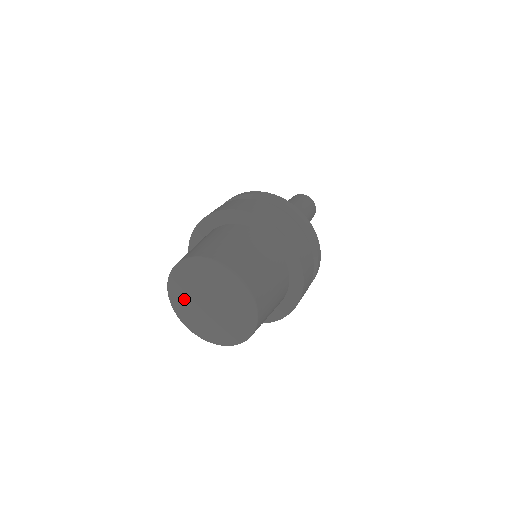
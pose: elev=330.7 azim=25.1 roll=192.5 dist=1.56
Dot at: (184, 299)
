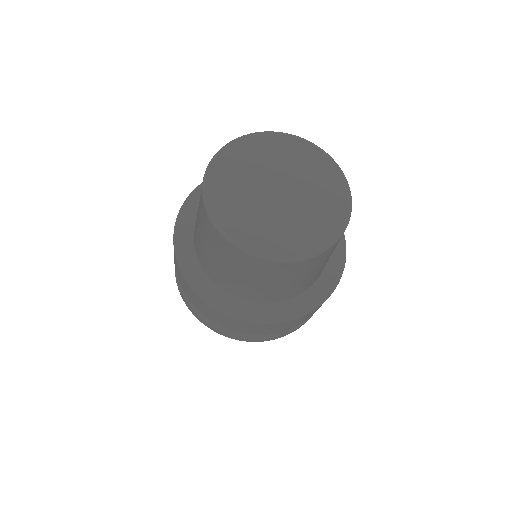
Dot at: (242, 211)
